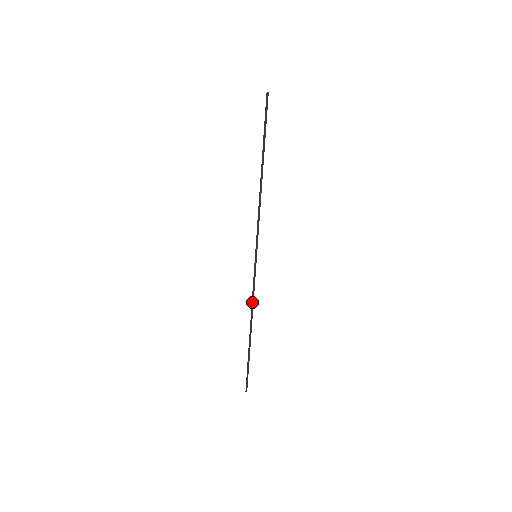
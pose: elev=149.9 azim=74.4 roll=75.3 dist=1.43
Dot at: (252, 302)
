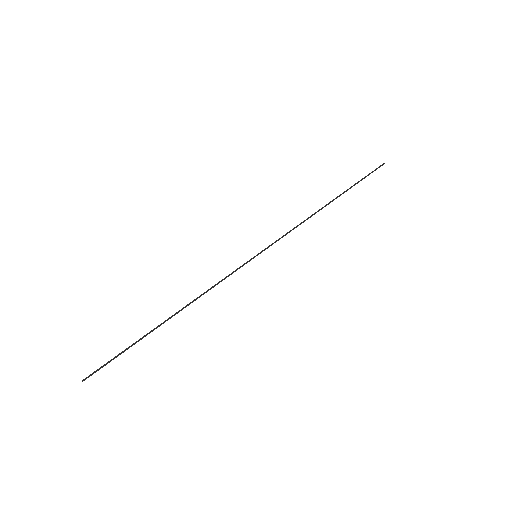
Dot at: (206, 292)
